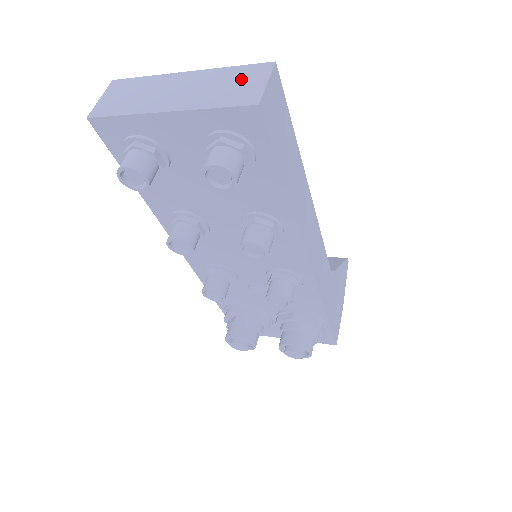
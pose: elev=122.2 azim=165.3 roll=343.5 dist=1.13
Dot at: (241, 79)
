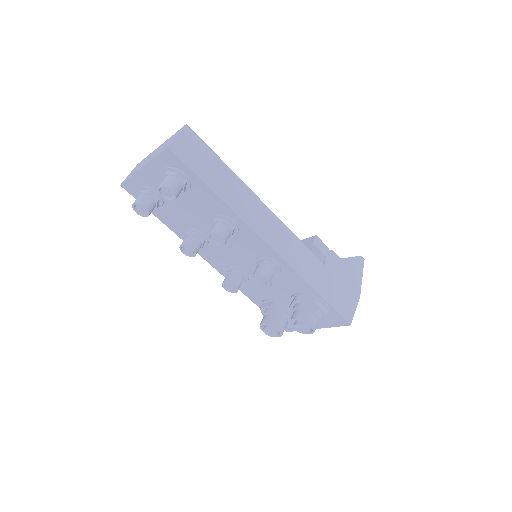
Dot at: (171, 139)
